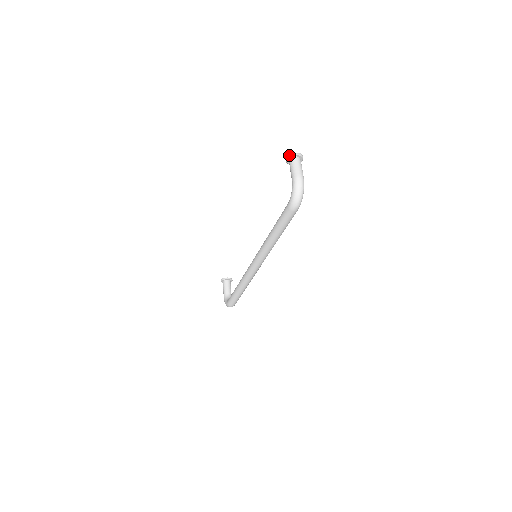
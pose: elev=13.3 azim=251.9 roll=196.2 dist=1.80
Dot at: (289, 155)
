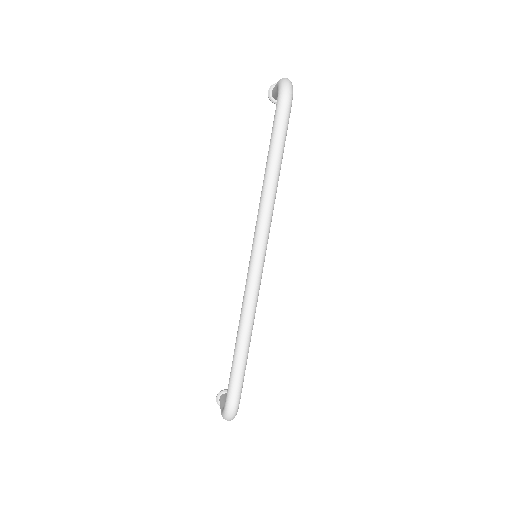
Dot at: (270, 86)
